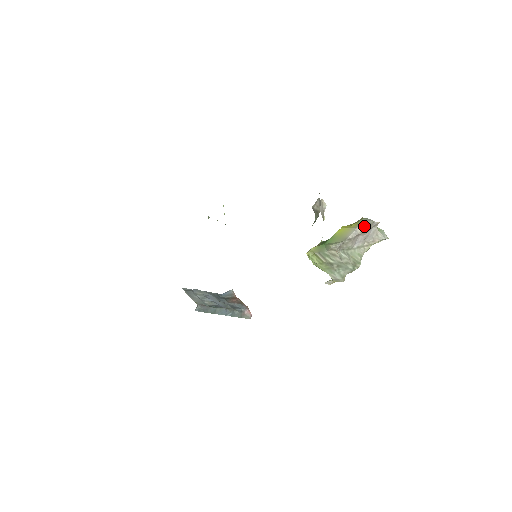
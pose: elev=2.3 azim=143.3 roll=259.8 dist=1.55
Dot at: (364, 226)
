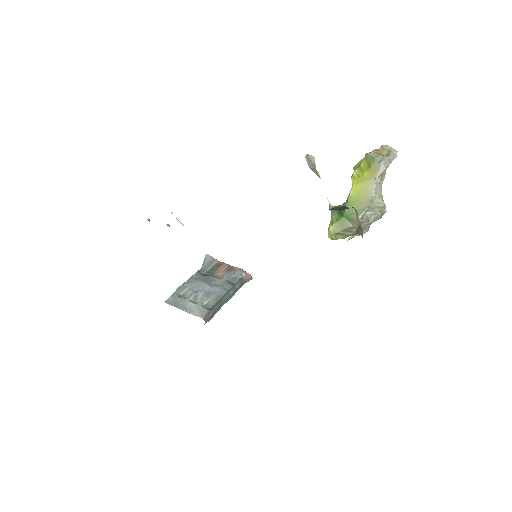
Dot at: (383, 172)
